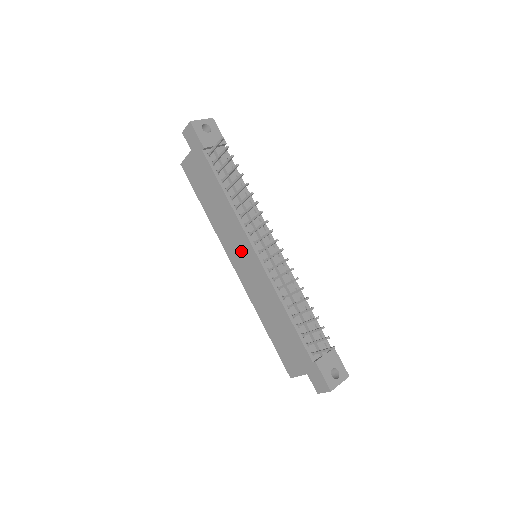
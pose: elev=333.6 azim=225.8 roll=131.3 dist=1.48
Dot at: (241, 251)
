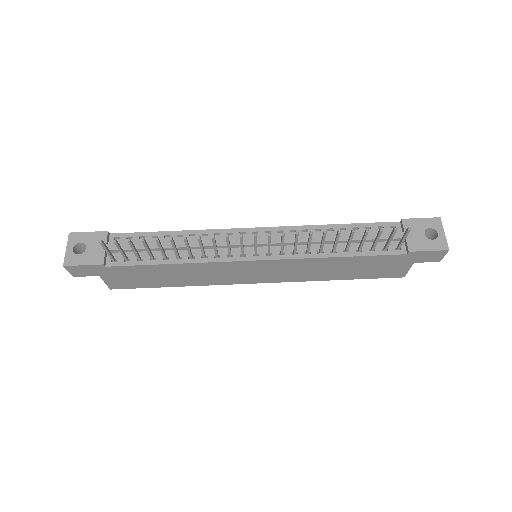
Dot at: (243, 272)
